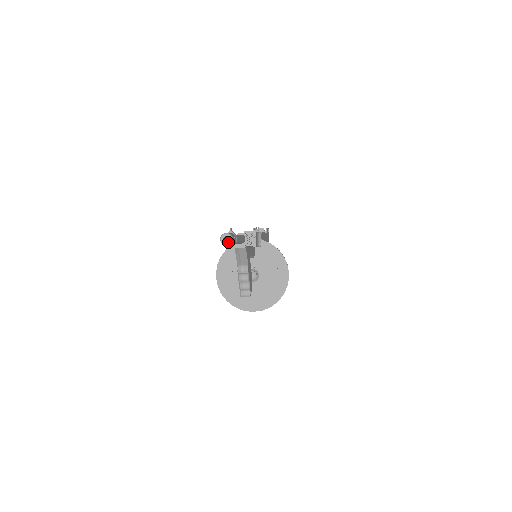
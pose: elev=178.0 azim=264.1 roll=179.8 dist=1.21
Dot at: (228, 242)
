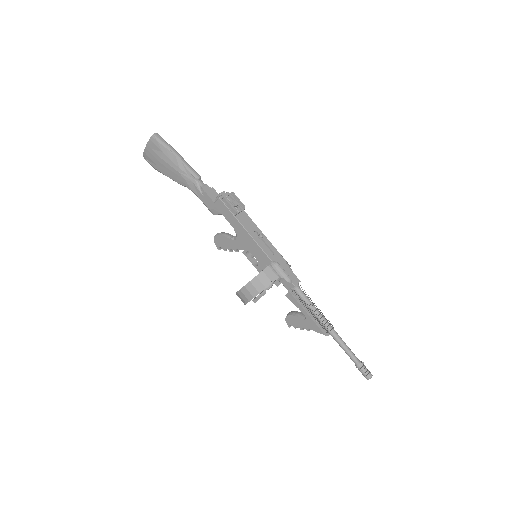
Dot at: (369, 377)
